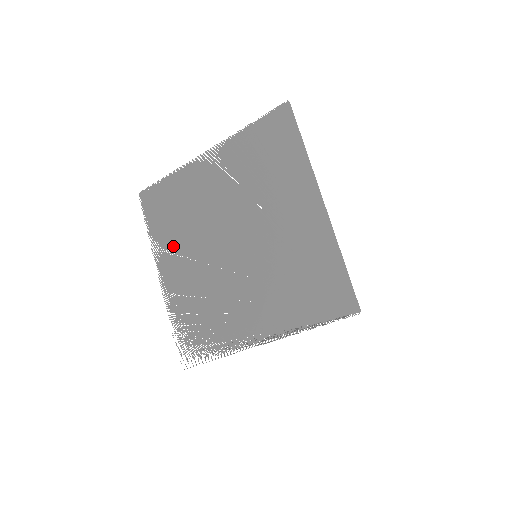
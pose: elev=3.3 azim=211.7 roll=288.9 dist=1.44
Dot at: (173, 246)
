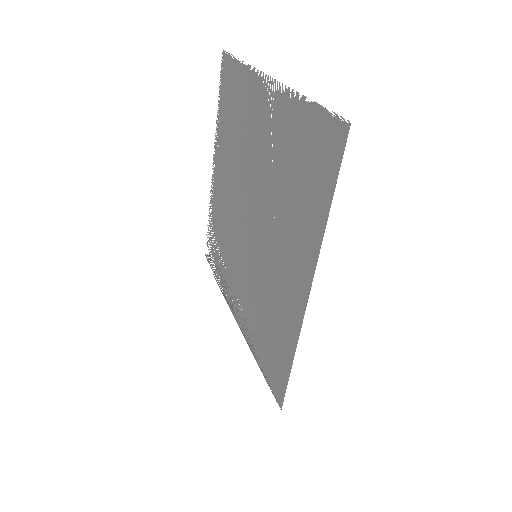
Dot at: (224, 153)
